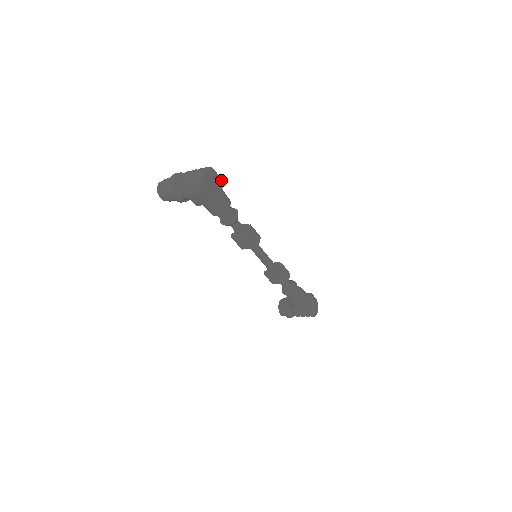
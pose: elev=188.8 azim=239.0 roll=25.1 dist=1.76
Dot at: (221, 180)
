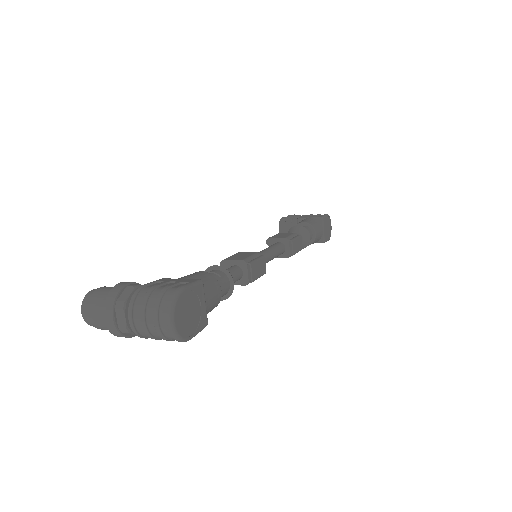
Dot at: (198, 285)
